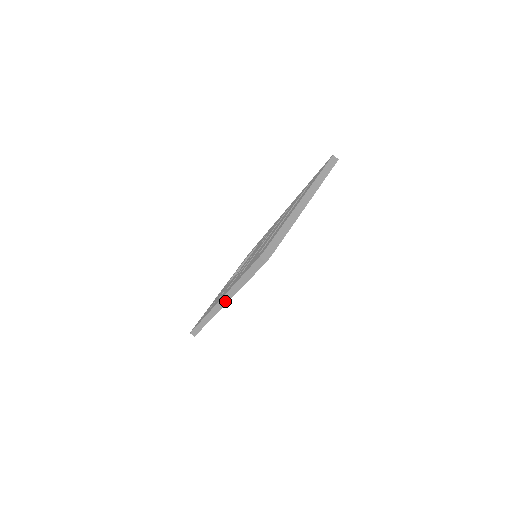
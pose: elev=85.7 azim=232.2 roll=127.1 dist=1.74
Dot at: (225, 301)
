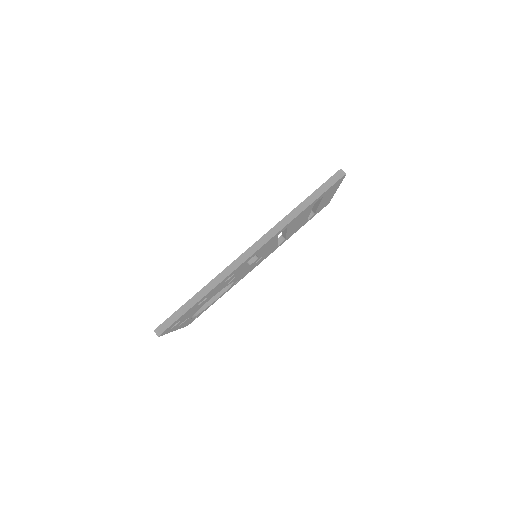
Dot at: (262, 243)
